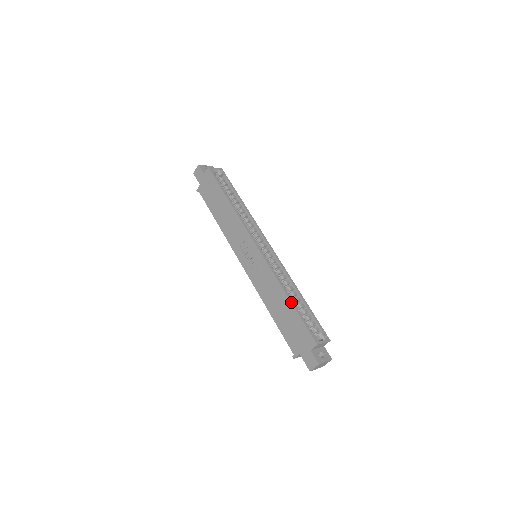
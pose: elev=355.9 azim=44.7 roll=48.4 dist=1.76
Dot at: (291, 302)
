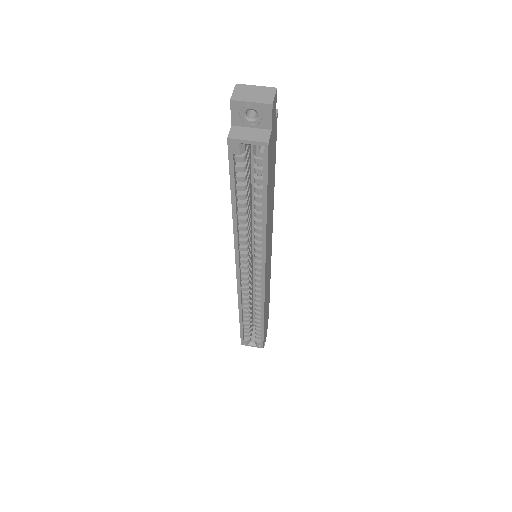
Dot at: (239, 320)
